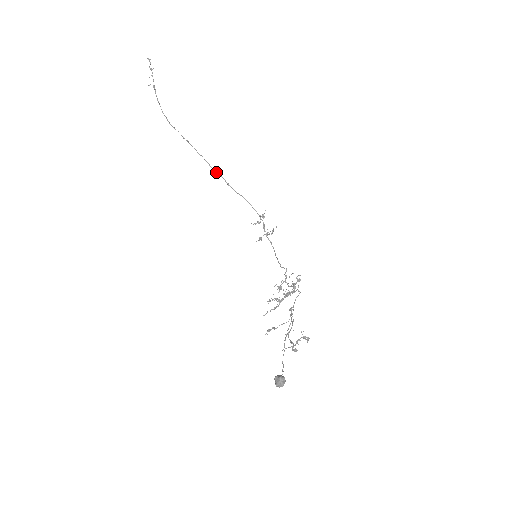
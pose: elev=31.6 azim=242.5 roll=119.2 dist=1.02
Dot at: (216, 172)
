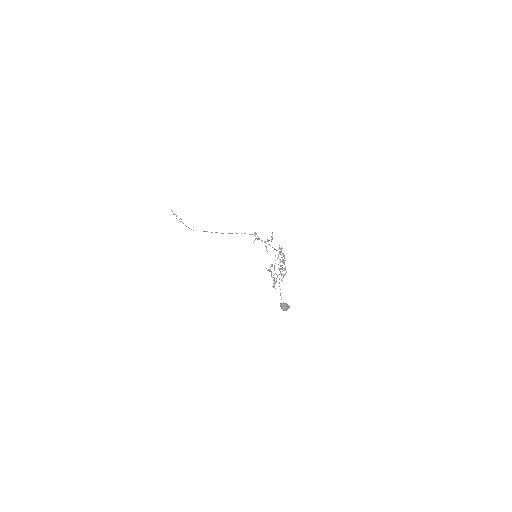
Dot at: (223, 233)
